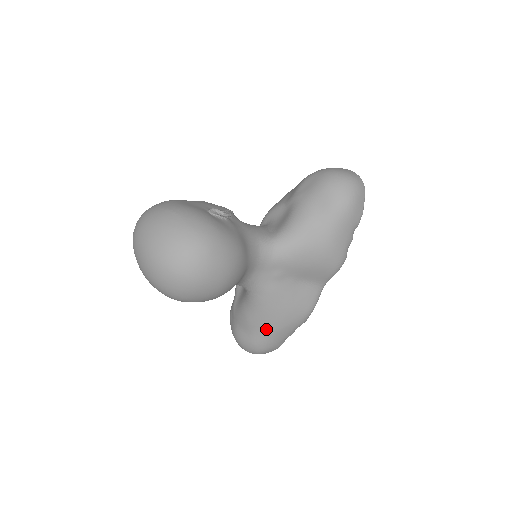
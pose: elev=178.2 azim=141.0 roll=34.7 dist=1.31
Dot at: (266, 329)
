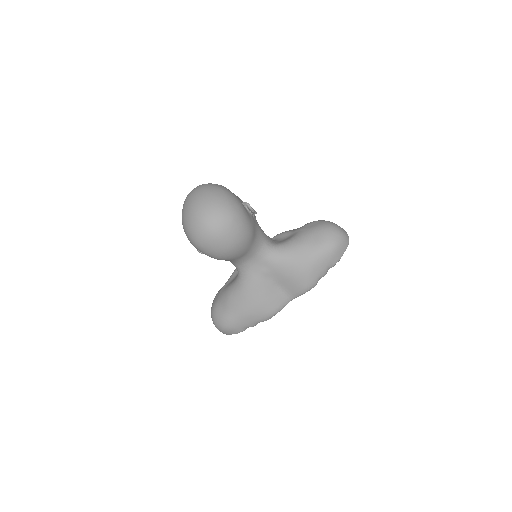
Dot at: (238, 310)
